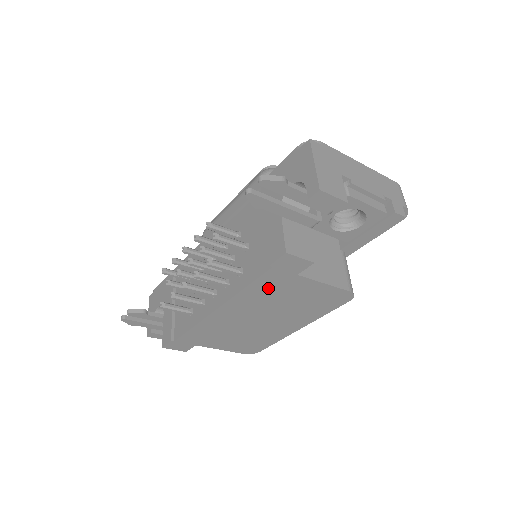
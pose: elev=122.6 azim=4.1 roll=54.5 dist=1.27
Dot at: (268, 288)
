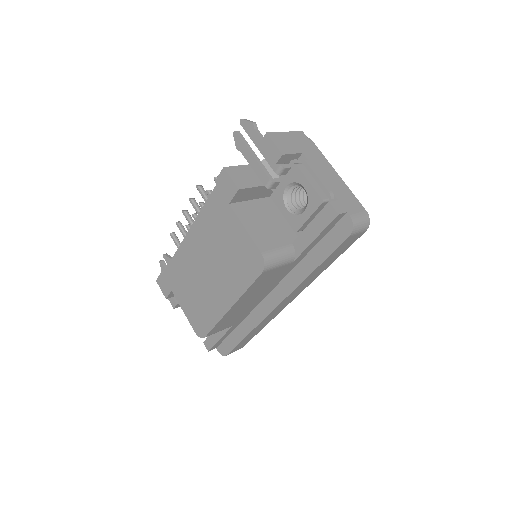
Dot at: (214, 217)
